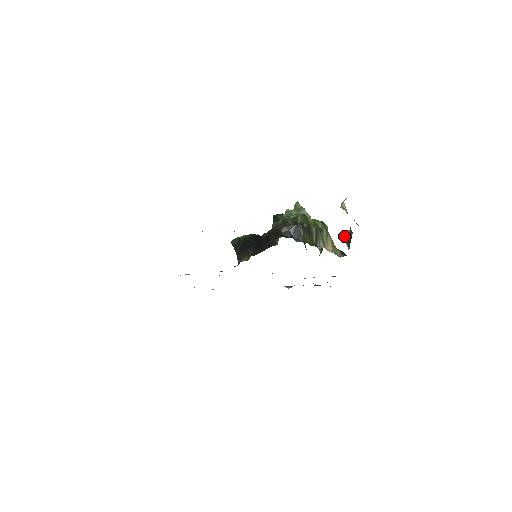
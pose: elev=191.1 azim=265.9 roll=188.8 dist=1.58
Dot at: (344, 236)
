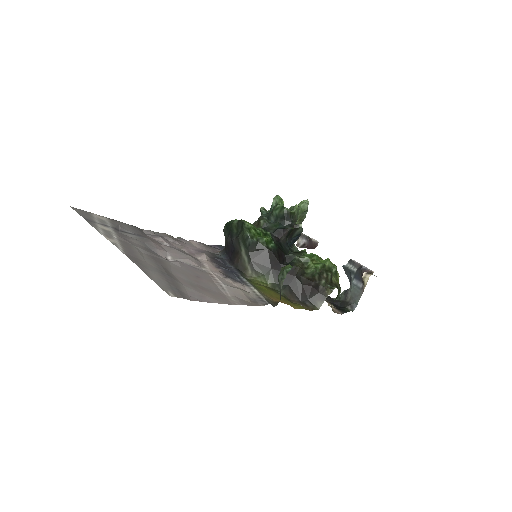
Dot at: (308, 241)
